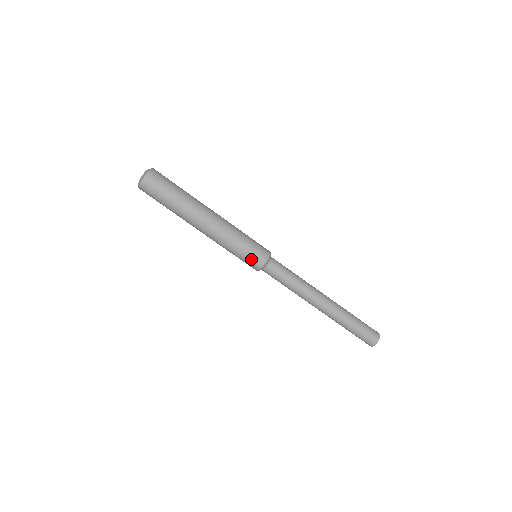
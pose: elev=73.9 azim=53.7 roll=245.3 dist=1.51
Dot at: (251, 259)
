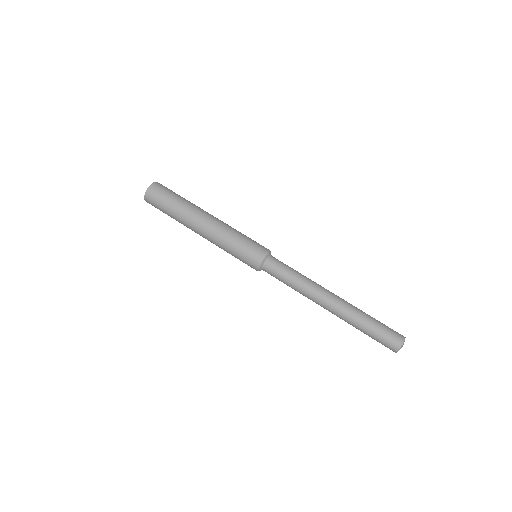
Dot at: (250, 253)
